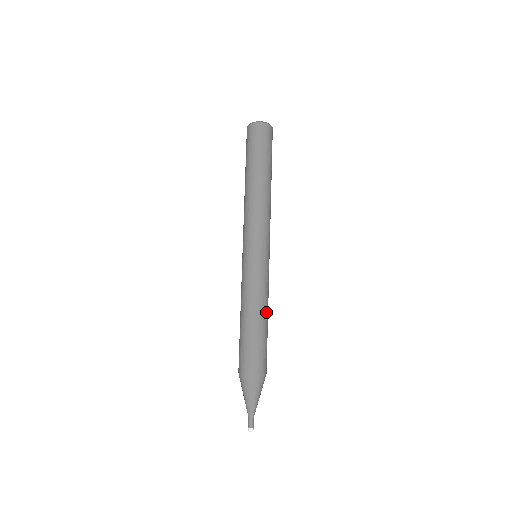
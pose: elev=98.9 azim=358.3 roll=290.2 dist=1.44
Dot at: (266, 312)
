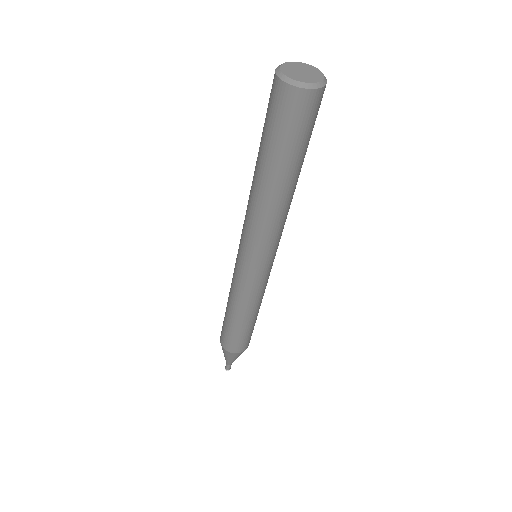
Dot at: occluded
